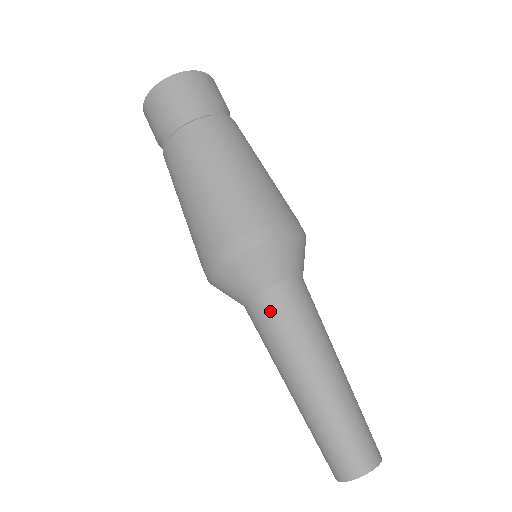
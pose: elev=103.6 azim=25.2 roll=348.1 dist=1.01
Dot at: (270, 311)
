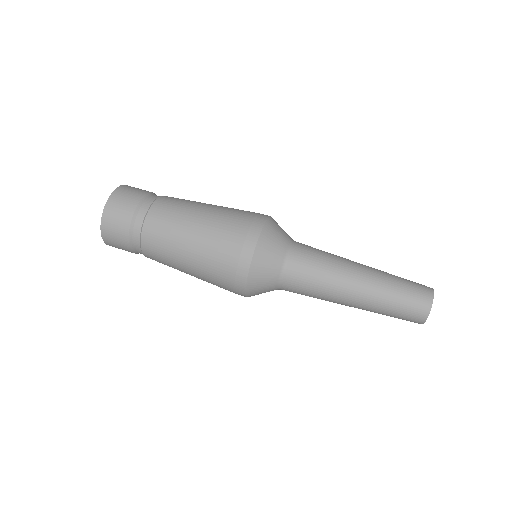
Dot at: (297, 274)
